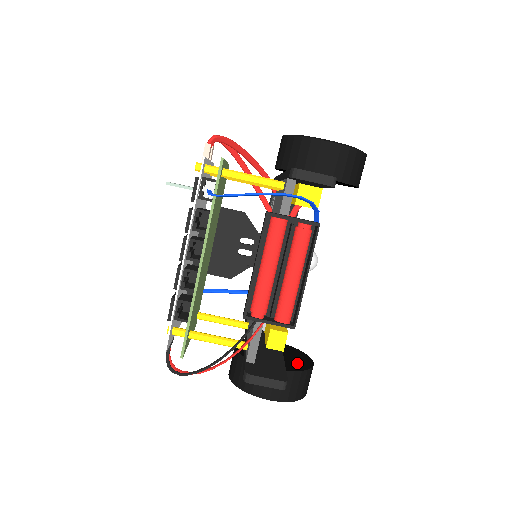
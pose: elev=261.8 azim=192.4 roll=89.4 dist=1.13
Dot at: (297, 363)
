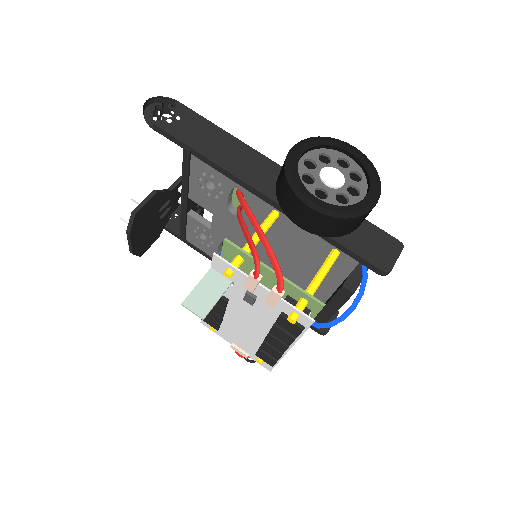
Dot at: occluded
